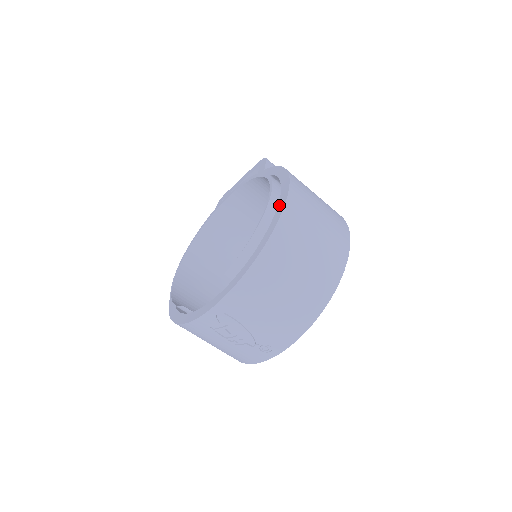
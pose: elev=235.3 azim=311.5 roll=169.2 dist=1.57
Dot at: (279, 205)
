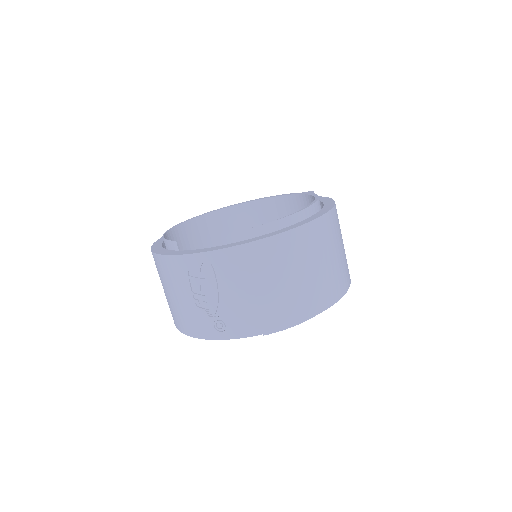
Dot at: (316, 214)
